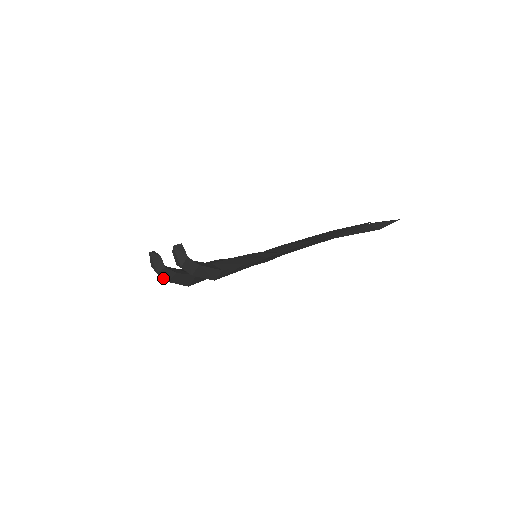
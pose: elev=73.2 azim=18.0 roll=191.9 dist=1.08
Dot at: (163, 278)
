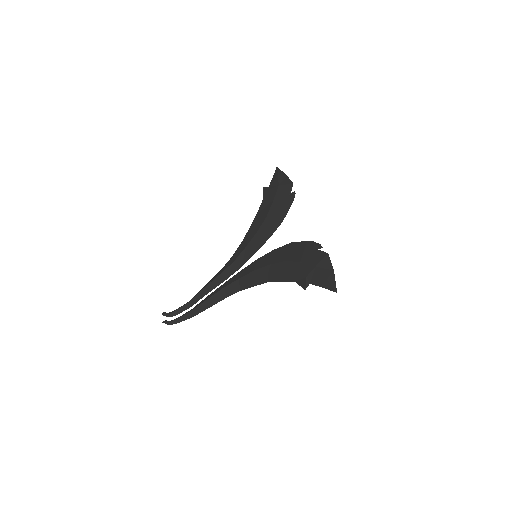
Dot at: occluded
